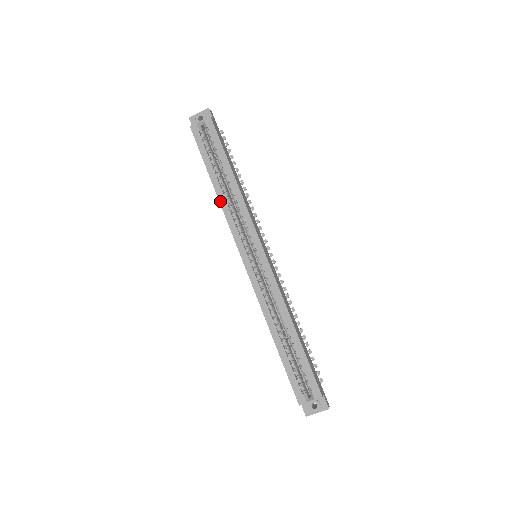
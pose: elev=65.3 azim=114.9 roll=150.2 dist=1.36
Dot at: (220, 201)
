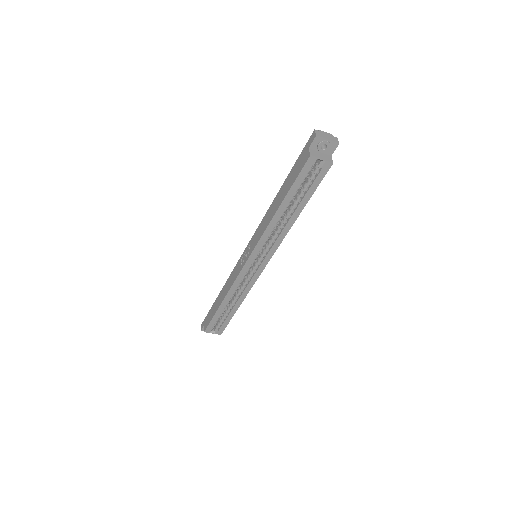
Dot at: (271, 222)
